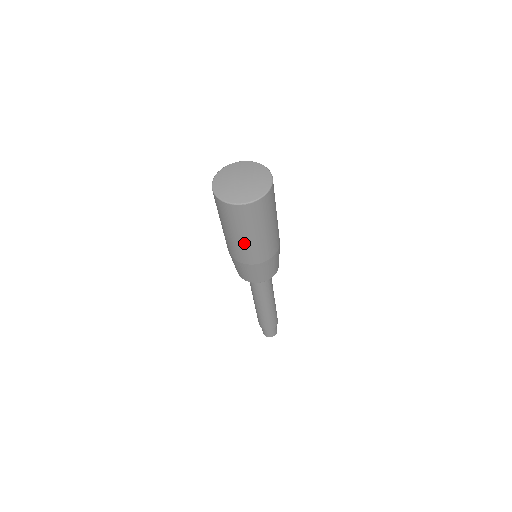
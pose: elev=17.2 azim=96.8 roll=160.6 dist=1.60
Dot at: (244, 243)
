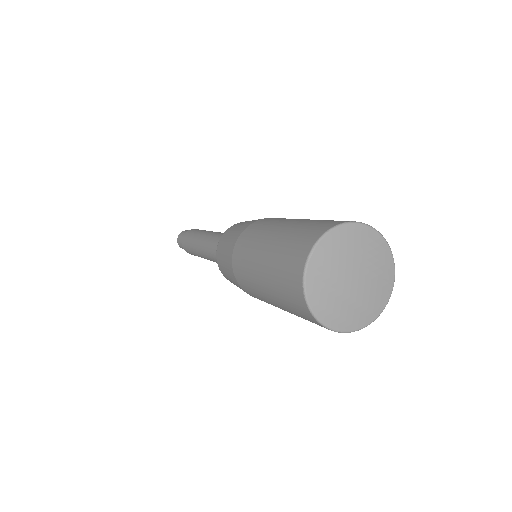
Dot at: occluded
